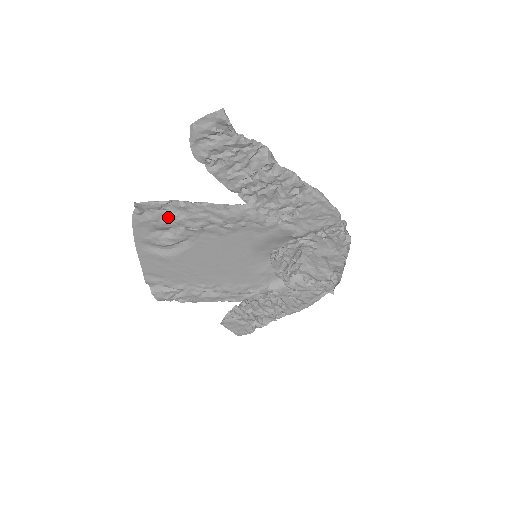
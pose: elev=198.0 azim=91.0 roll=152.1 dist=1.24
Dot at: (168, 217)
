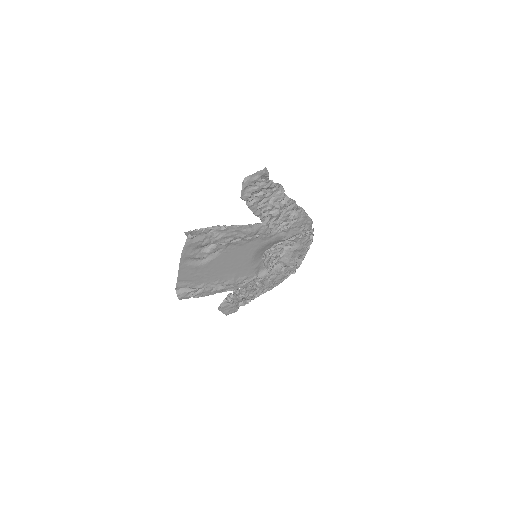
Dot at: (210, 238)
